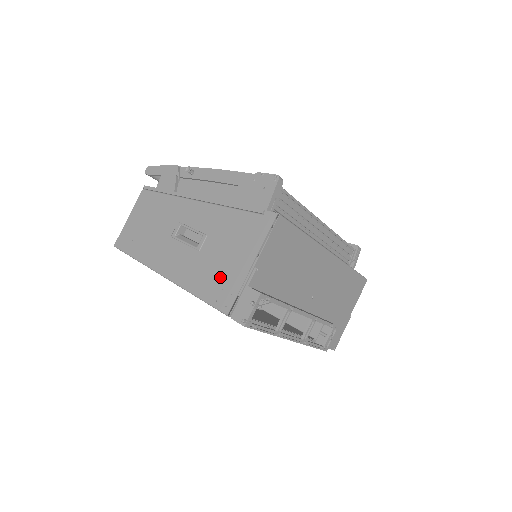
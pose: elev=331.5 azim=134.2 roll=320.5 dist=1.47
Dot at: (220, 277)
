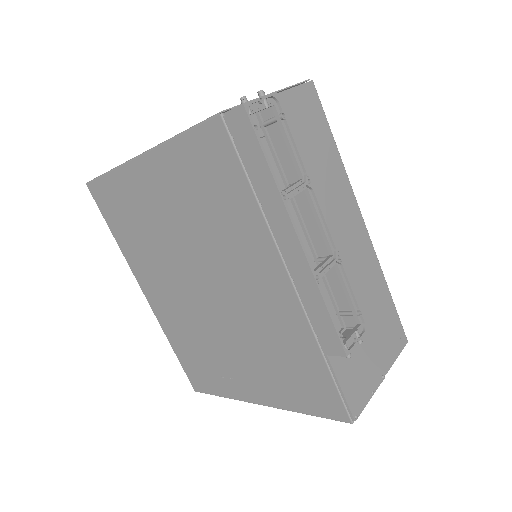
Dot at: occluded
